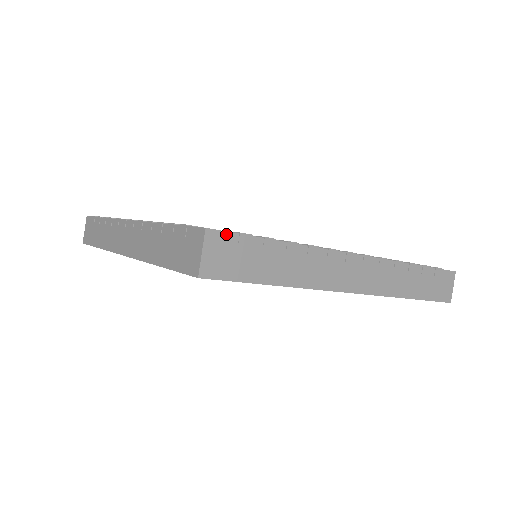
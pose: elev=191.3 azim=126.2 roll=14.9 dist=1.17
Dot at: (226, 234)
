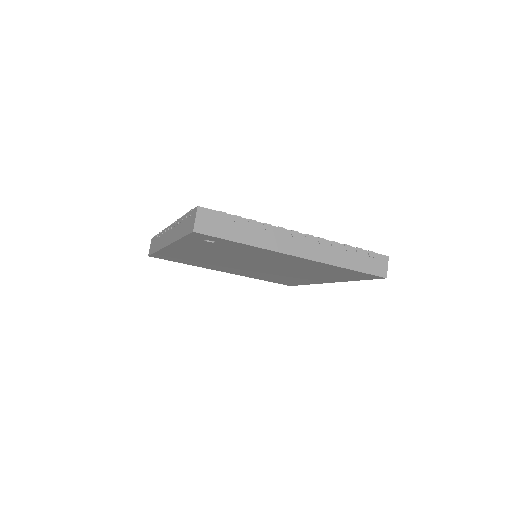
Dot at: (210, 210)
